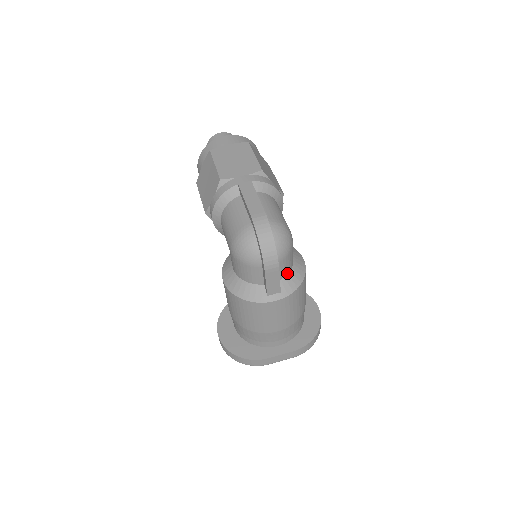
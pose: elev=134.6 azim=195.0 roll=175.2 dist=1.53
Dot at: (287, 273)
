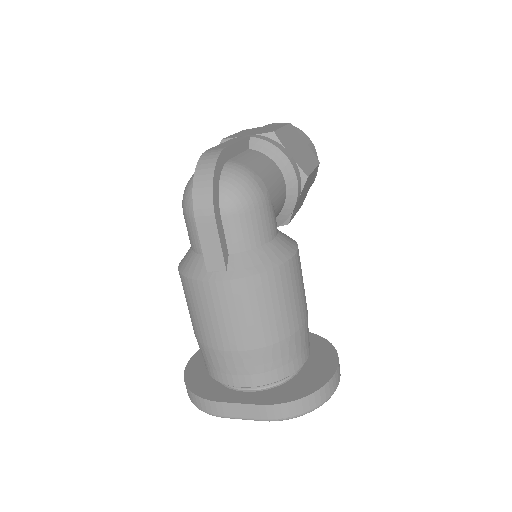
Dot at: (247, 248)
